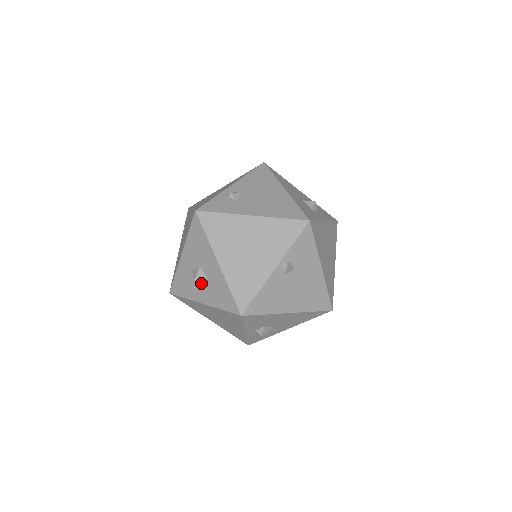
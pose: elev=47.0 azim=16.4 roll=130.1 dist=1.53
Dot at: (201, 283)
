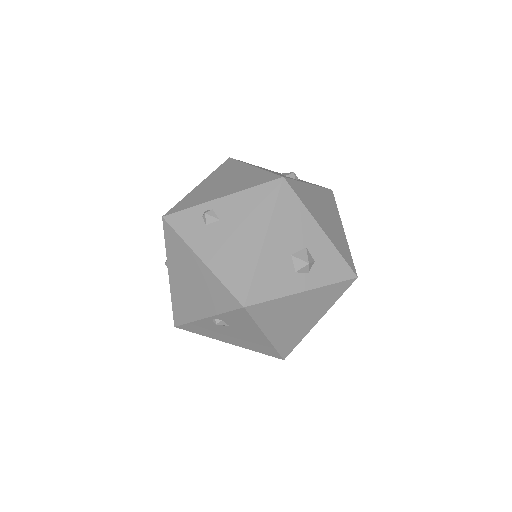
Dot at: occluded
